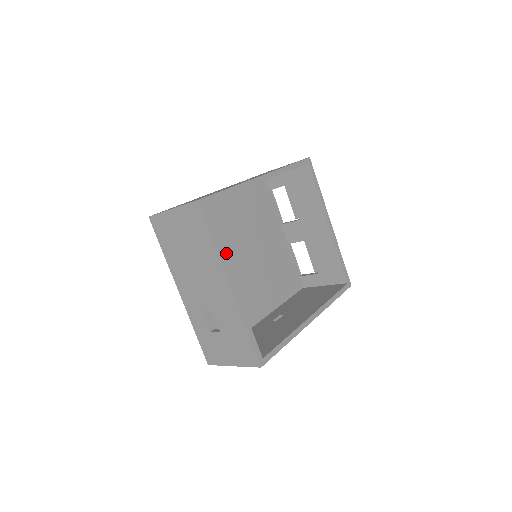
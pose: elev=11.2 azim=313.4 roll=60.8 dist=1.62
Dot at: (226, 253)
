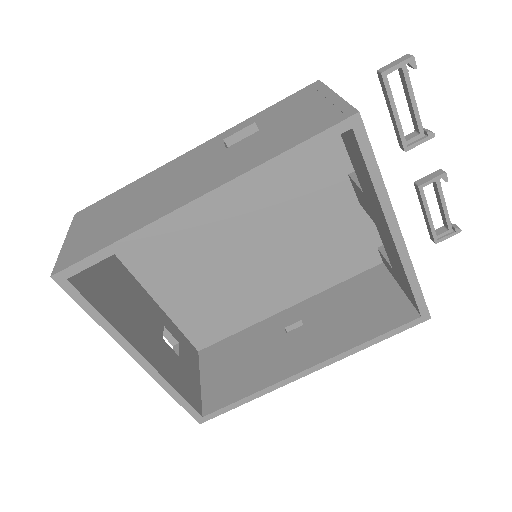
Dot at: (215, 241)
